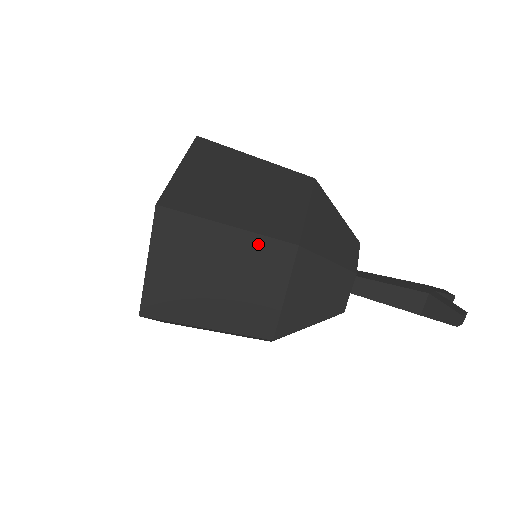
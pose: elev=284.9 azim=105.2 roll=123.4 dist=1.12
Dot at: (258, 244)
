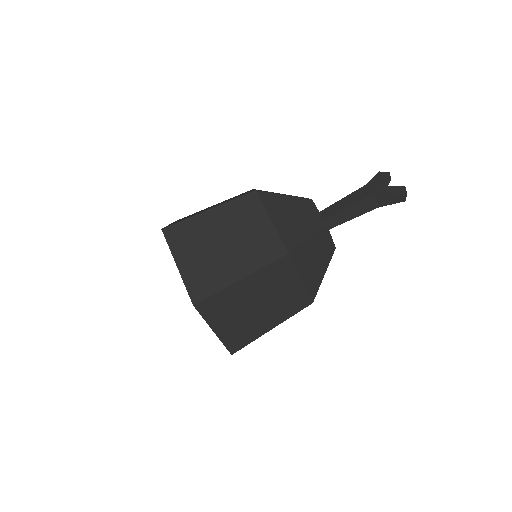
Dot at: (266, 272)
